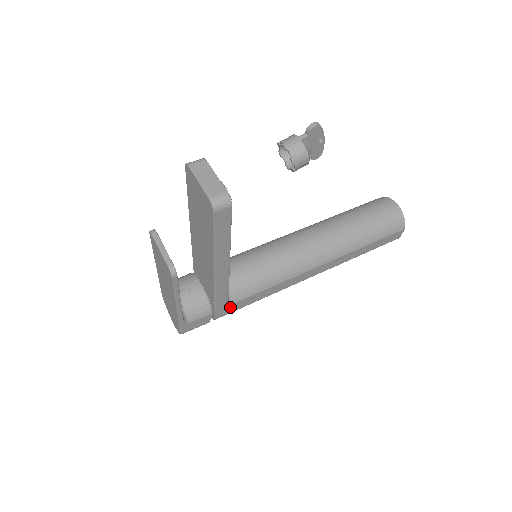
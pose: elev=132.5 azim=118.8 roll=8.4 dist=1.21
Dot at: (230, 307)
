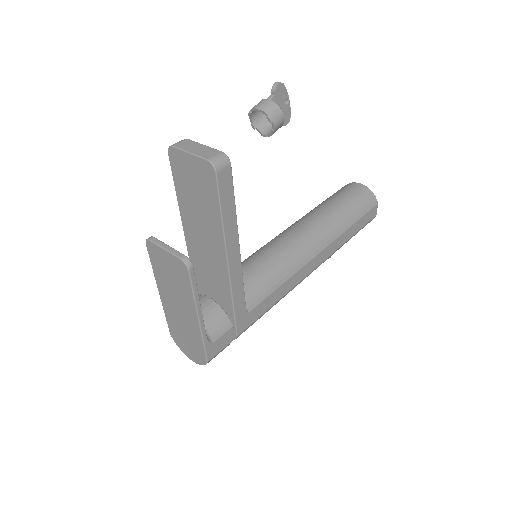
Dot at: (249, 316)
